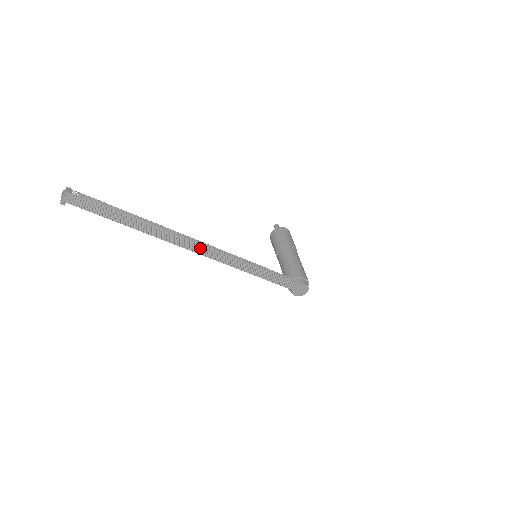
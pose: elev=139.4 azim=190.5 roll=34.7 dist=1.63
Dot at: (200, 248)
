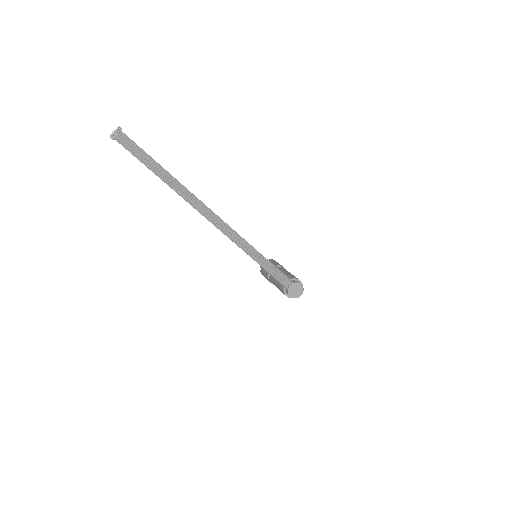
Dot at: (215, 218)
